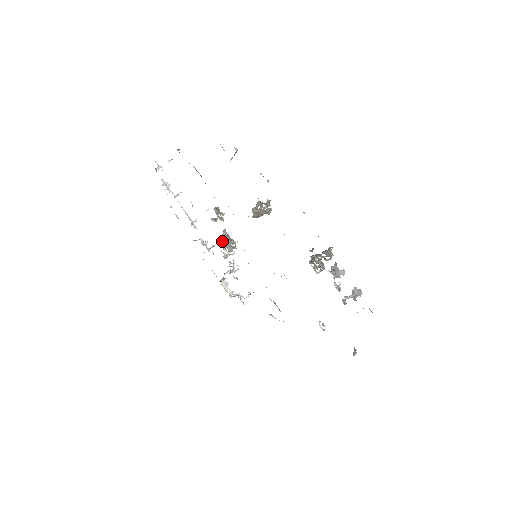
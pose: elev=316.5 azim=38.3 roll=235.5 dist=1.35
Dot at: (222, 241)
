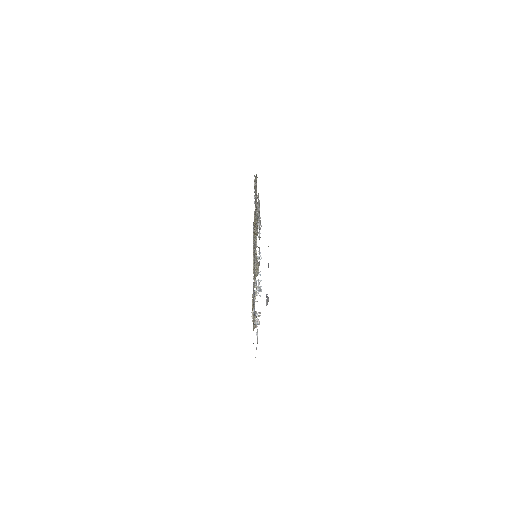
Dot at: occluded
